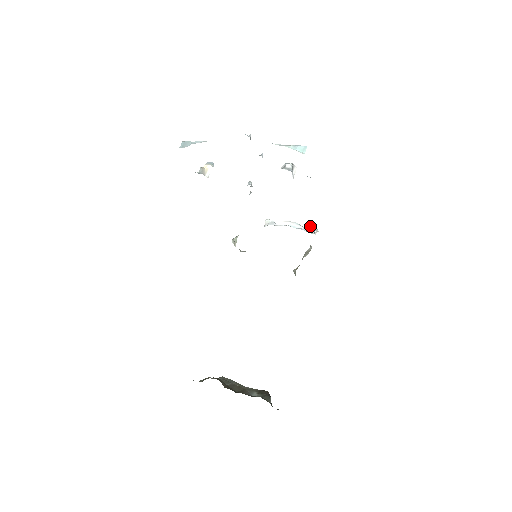
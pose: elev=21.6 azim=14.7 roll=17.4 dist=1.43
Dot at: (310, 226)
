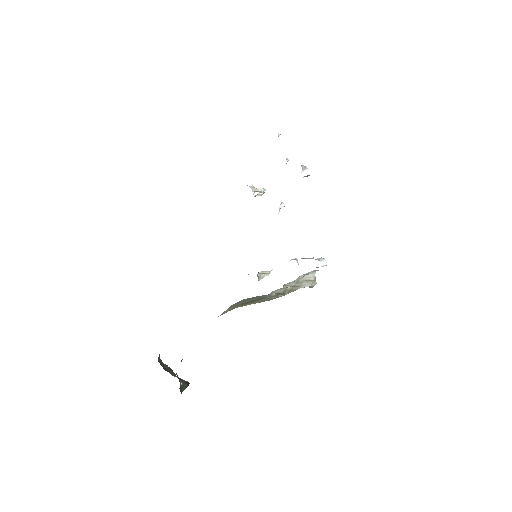
Dot at: occluded
